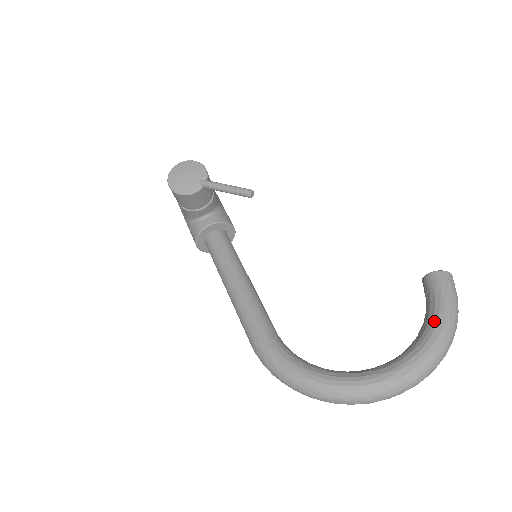
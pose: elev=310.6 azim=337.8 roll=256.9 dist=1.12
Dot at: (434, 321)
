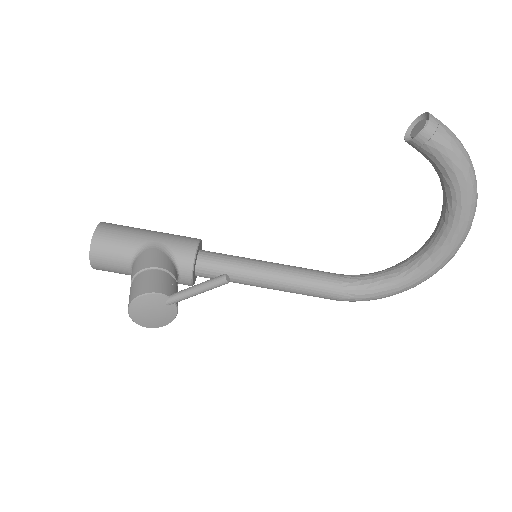
Dot at: (453, 181)
